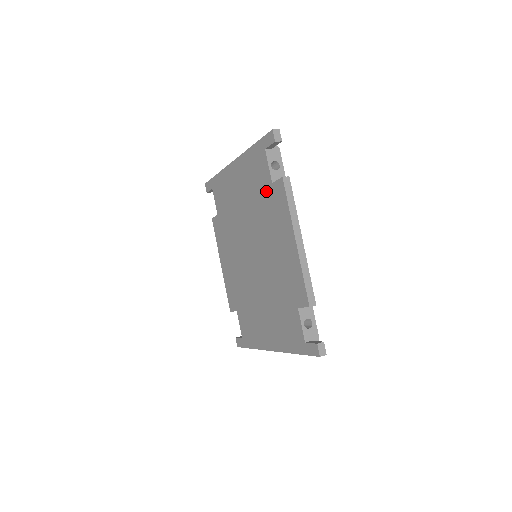
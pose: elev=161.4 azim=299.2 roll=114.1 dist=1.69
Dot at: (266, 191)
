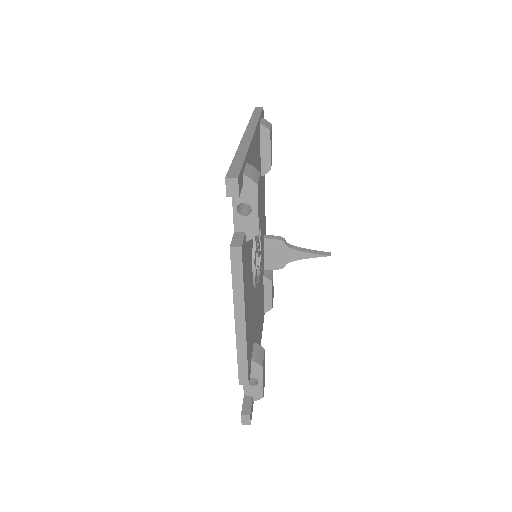
Dot at: occluded
